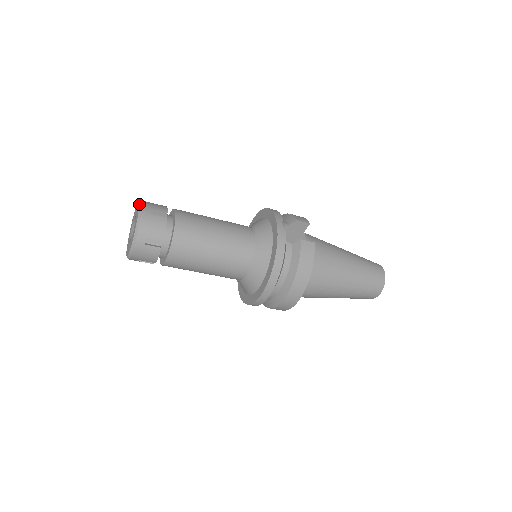
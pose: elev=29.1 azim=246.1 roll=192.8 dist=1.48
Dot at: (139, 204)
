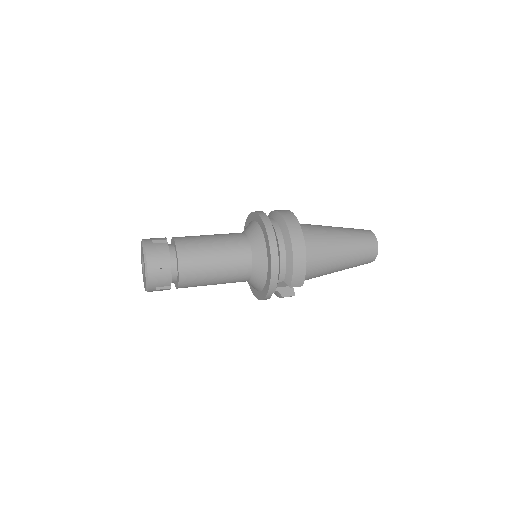
Dot at: (146, 284)
